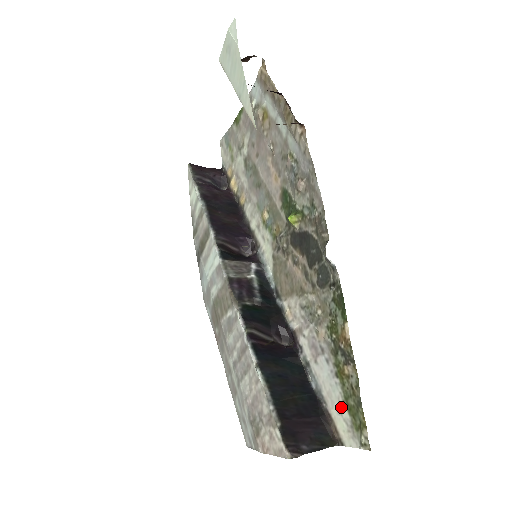
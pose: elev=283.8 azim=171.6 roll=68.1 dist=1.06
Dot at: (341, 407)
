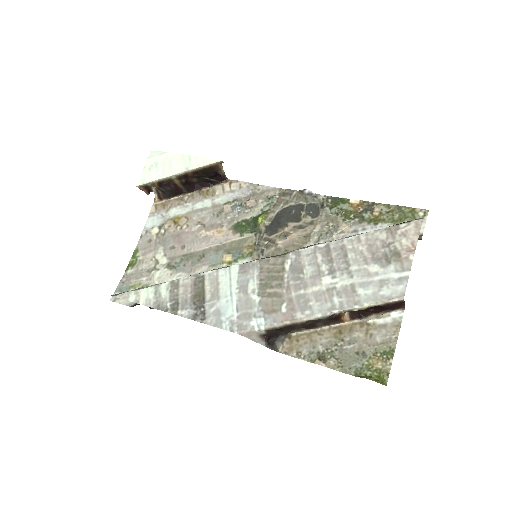
Dot at: occluded
